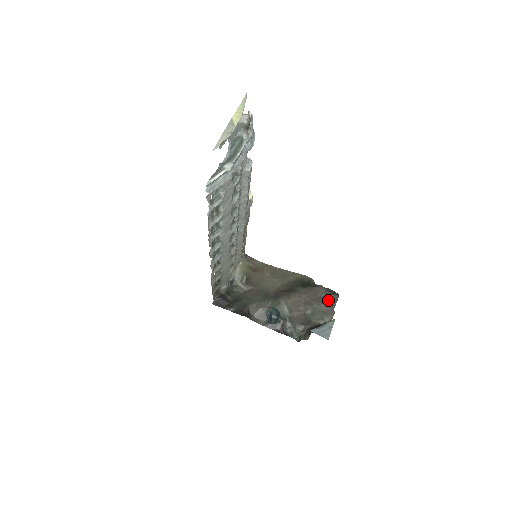
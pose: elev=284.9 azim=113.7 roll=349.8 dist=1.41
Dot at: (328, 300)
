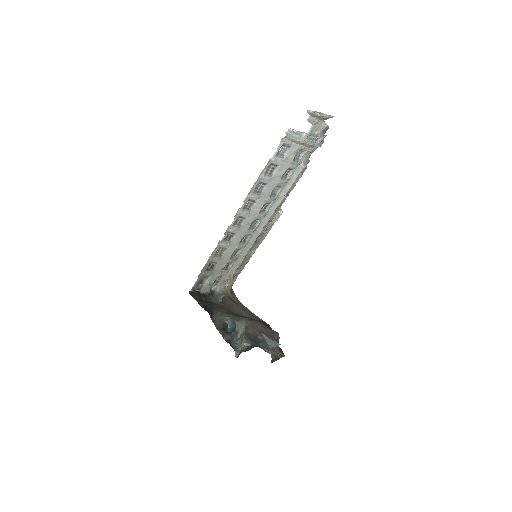
Dot at: occluded
